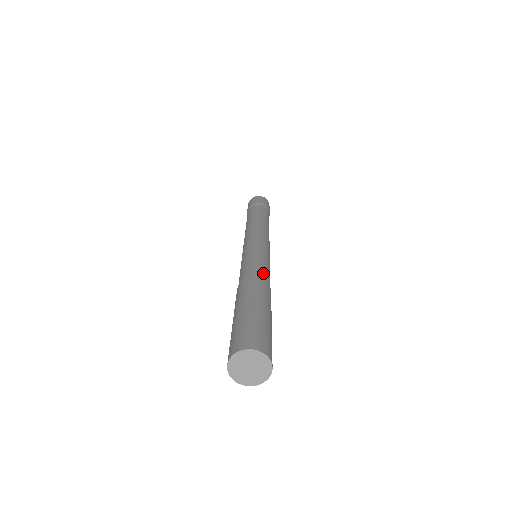
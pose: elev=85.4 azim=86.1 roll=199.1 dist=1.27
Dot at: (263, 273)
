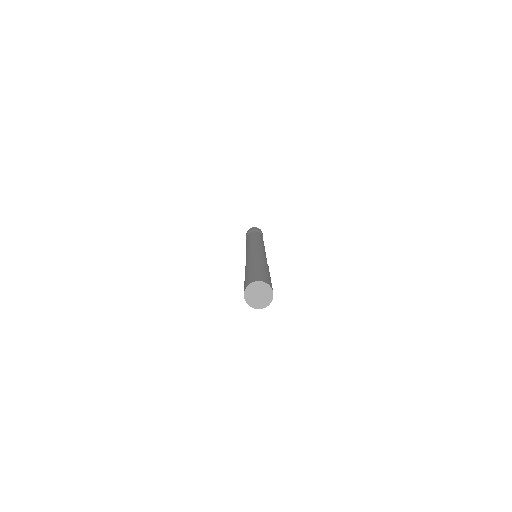
Dot at: (260, 257)
